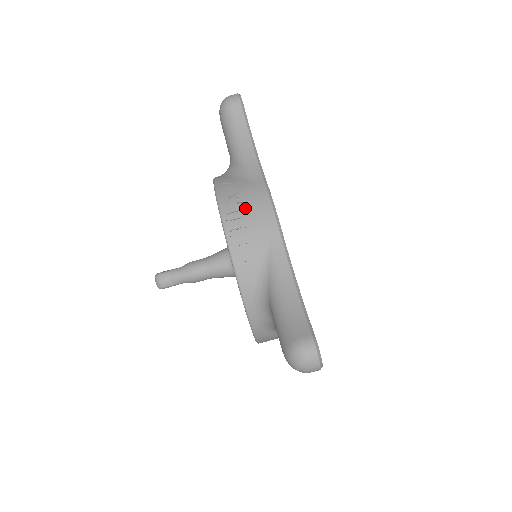
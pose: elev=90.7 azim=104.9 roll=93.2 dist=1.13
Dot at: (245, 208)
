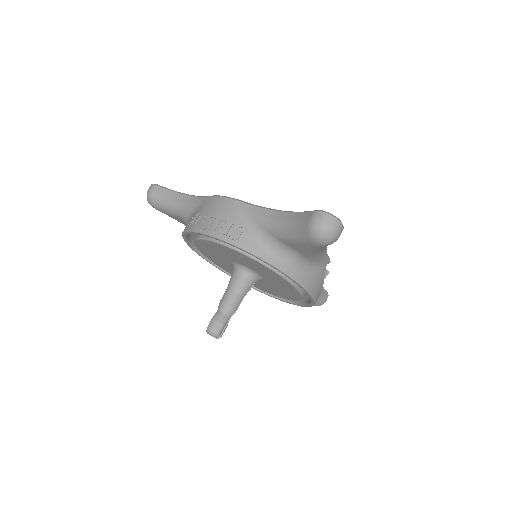
Dot at: (211, 214)
